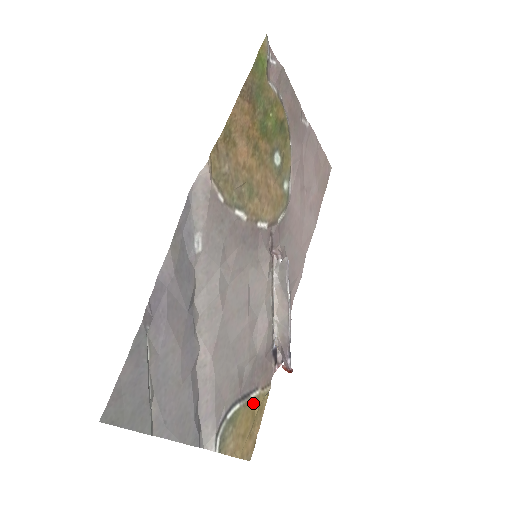
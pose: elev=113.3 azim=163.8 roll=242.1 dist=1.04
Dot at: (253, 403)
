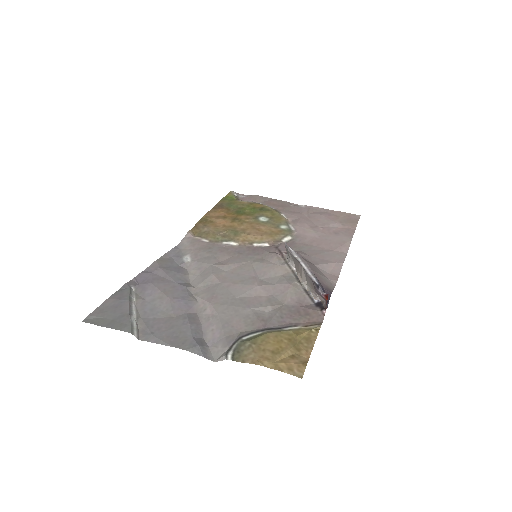
Dot at: (288, 333)
